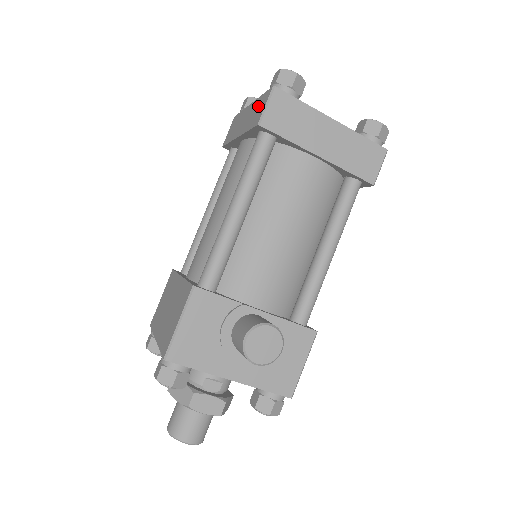
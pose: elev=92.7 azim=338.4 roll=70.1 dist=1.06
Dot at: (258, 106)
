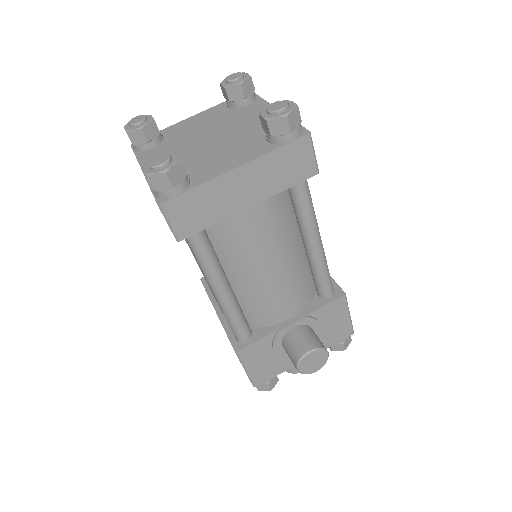
Dot at: occluded
